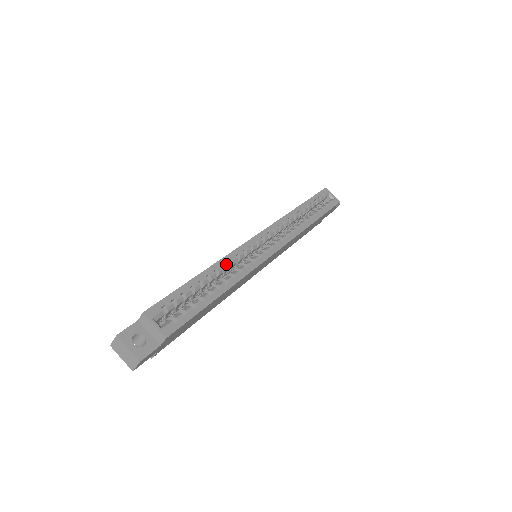
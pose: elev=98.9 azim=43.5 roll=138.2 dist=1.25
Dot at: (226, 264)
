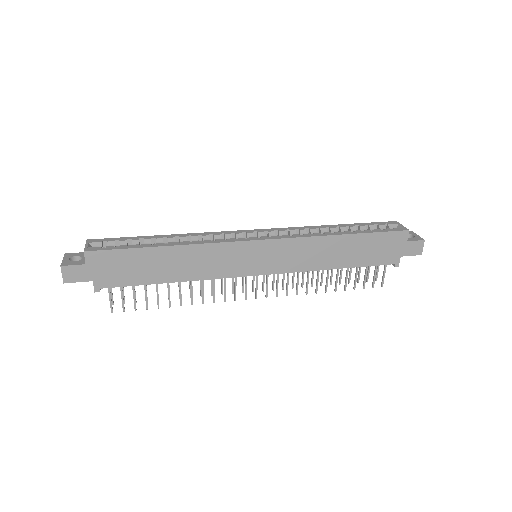
Dot at: (192, 236)
